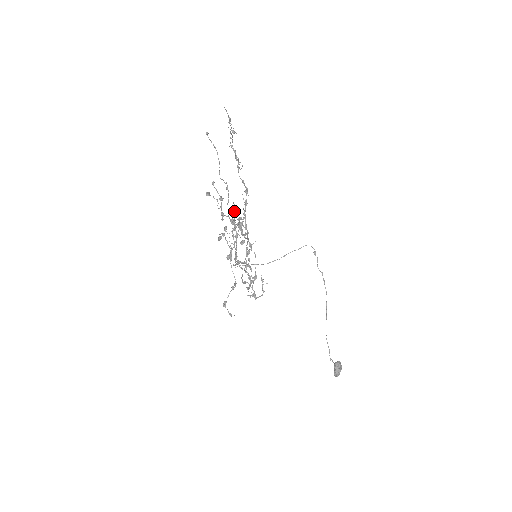
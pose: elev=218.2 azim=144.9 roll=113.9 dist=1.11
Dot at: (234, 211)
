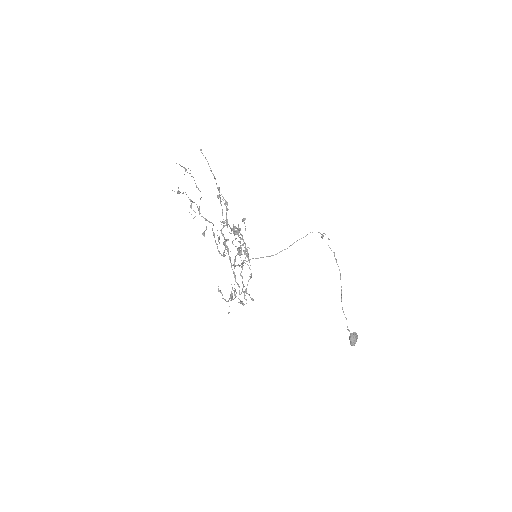
Dot at: occluded
